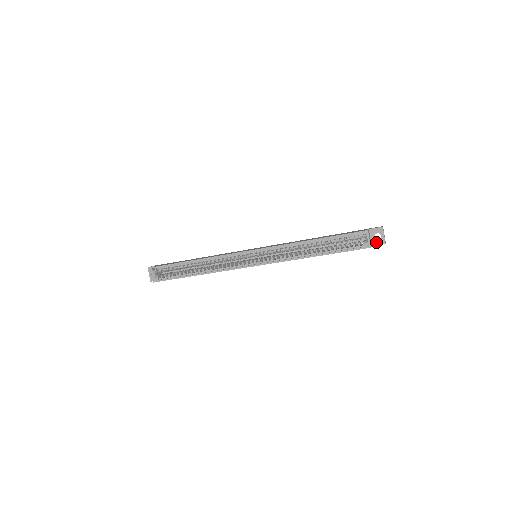
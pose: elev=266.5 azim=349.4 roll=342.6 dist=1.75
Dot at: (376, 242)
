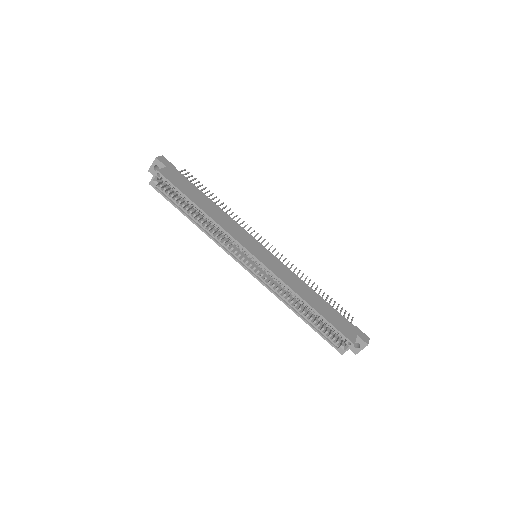
Dot at: (351, 347)
